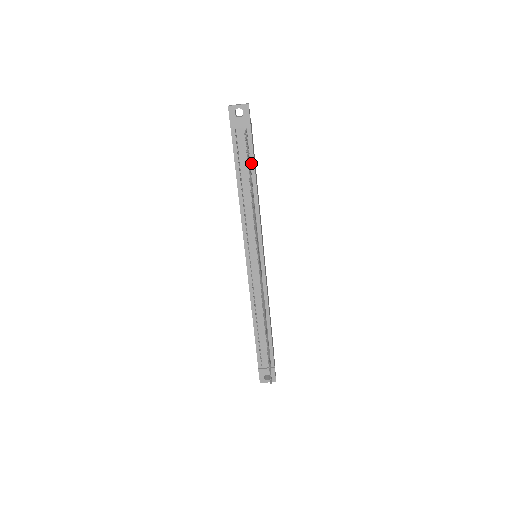
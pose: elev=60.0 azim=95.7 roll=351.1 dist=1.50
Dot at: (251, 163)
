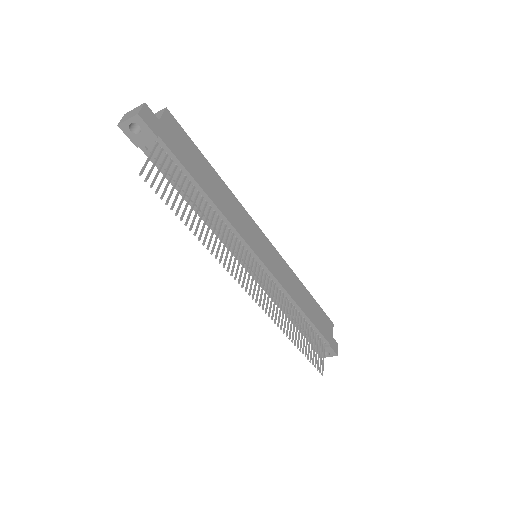
Dot at: (187, 176)
